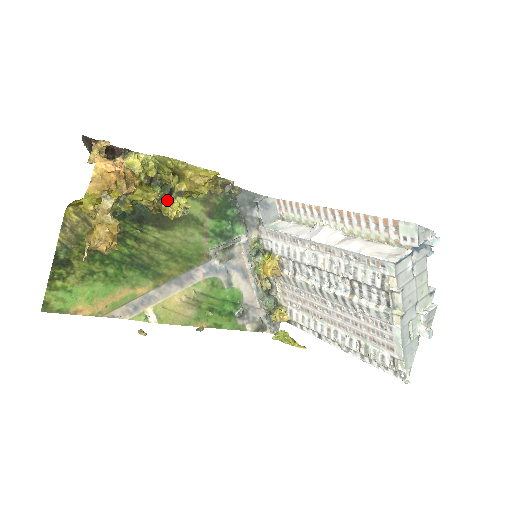
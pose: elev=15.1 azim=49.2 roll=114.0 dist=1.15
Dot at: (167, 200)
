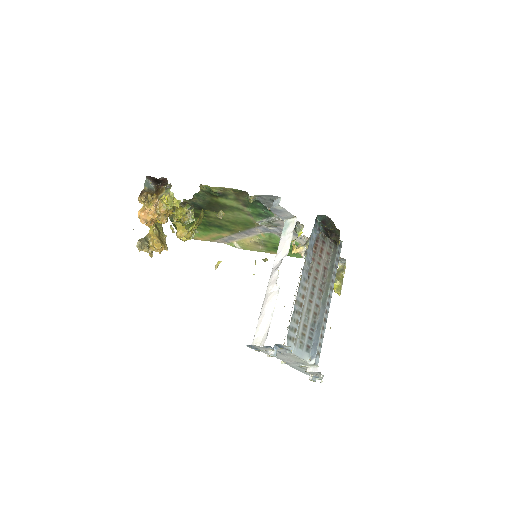
Dot at: occluded
